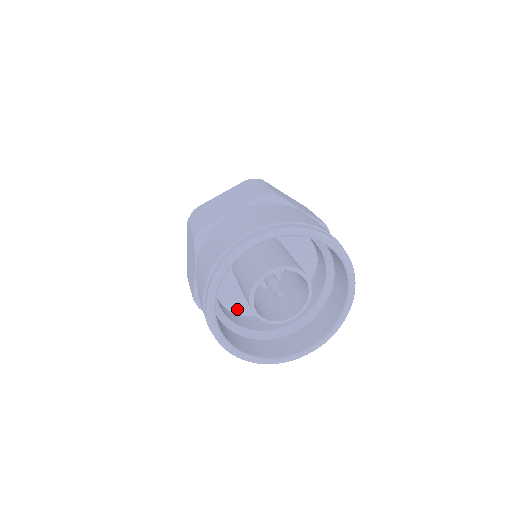
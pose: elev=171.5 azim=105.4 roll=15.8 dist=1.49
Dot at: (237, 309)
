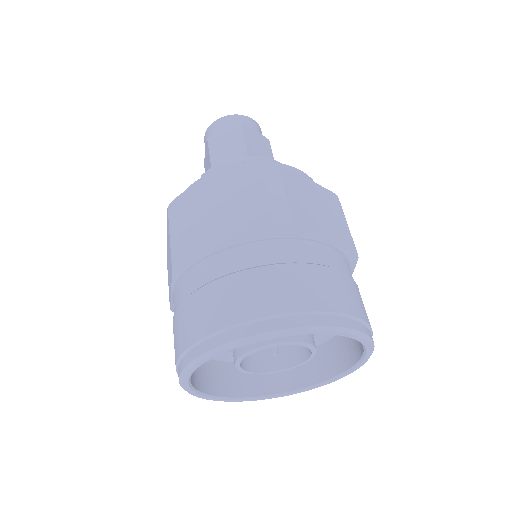
Dot at: occluded
